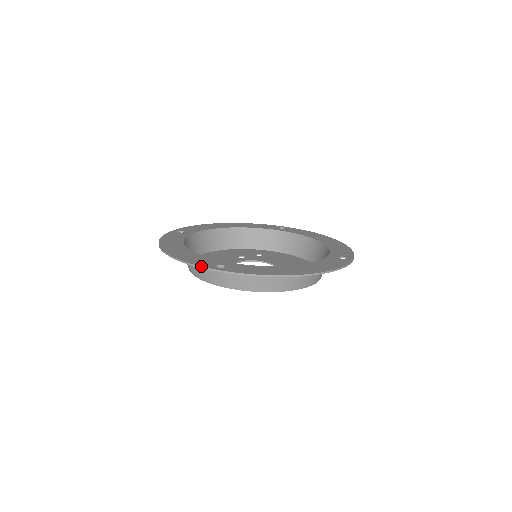
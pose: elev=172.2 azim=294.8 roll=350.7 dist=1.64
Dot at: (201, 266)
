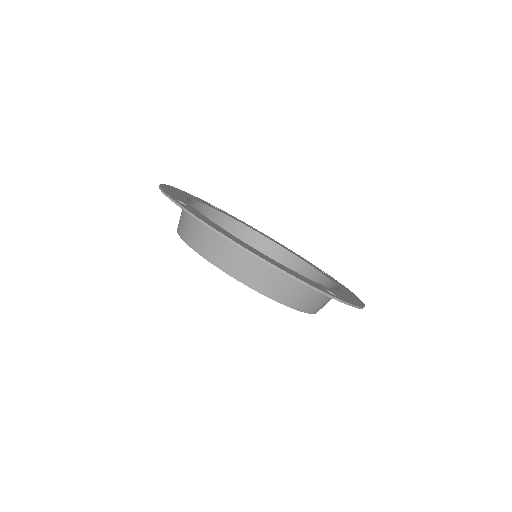
Dot at: (329, 294)
